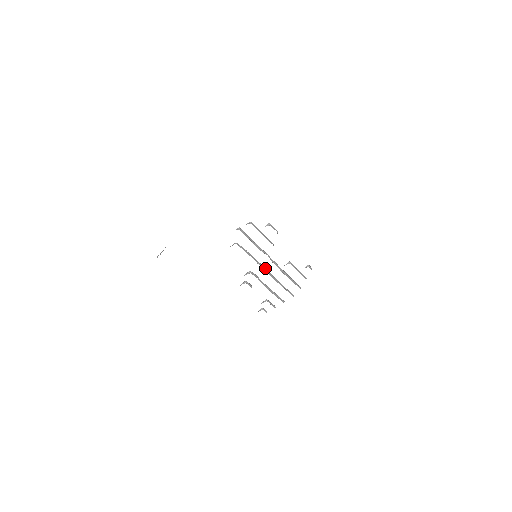
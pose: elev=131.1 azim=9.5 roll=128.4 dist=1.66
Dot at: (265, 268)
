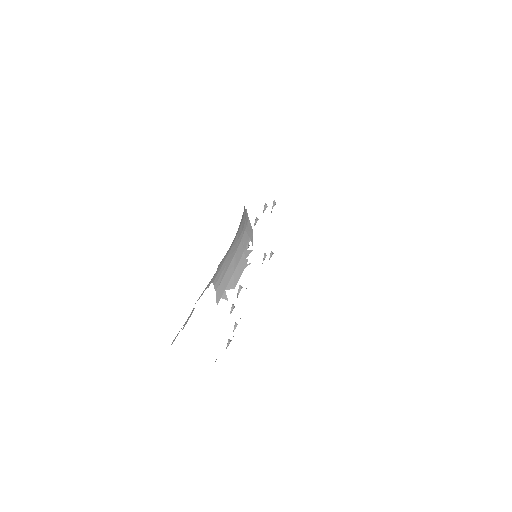
Dot at: occluded
